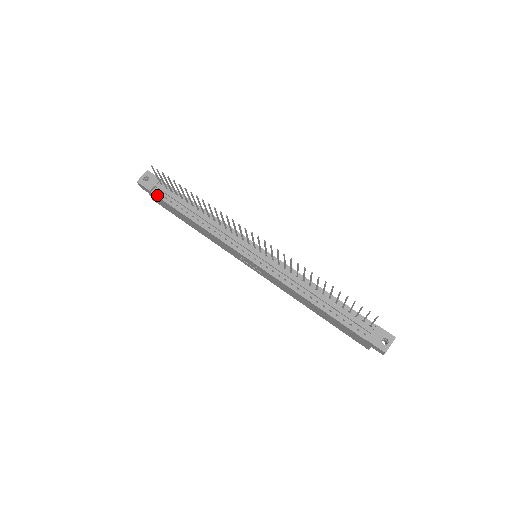
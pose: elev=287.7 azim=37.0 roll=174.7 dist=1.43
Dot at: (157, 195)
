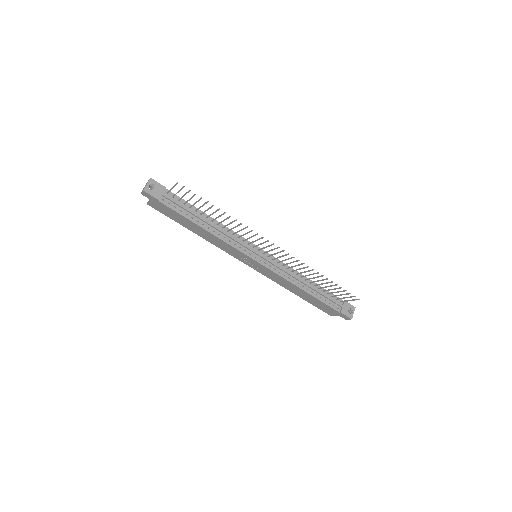
Dot at: (166, 204)
